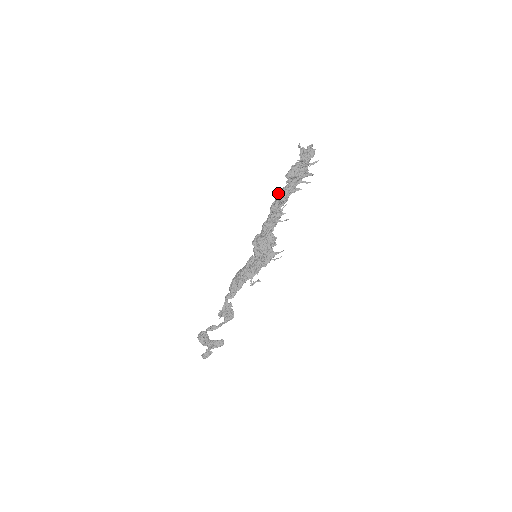
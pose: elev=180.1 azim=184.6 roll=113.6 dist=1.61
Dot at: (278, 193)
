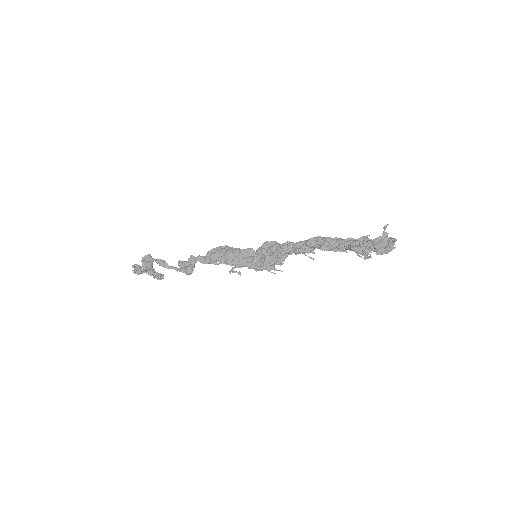
Dot at: (327, 238)
